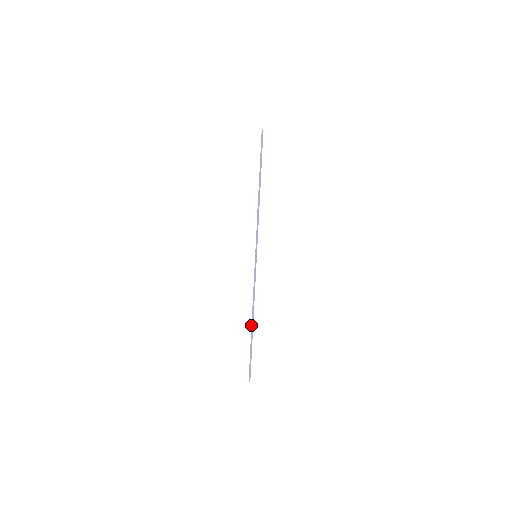
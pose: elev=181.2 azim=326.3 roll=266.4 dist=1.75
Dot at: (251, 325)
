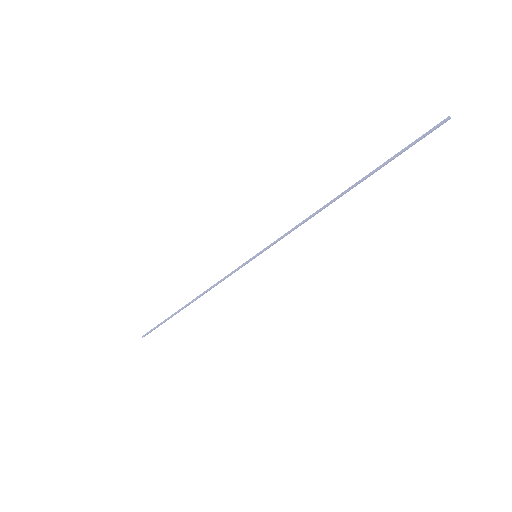
Dot at: (186, 304)
